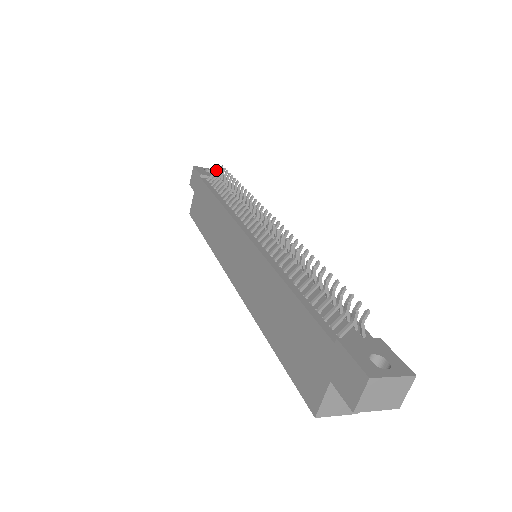
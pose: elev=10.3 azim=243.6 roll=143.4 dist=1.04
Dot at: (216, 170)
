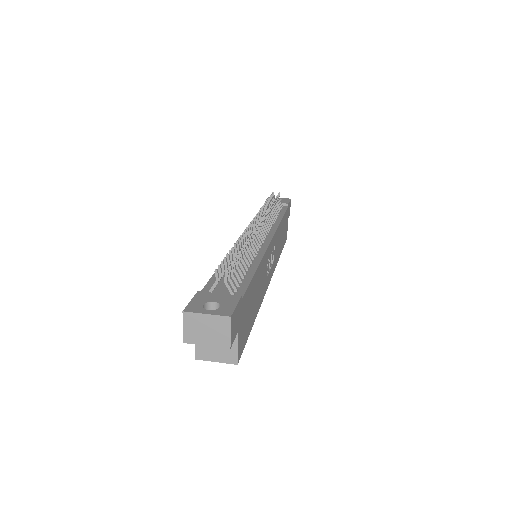
Dot at: occluded
